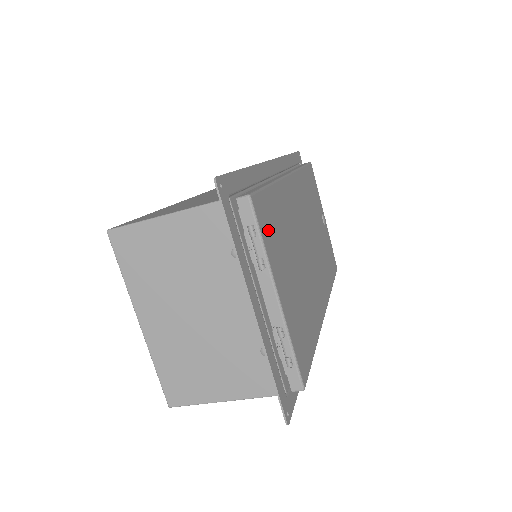
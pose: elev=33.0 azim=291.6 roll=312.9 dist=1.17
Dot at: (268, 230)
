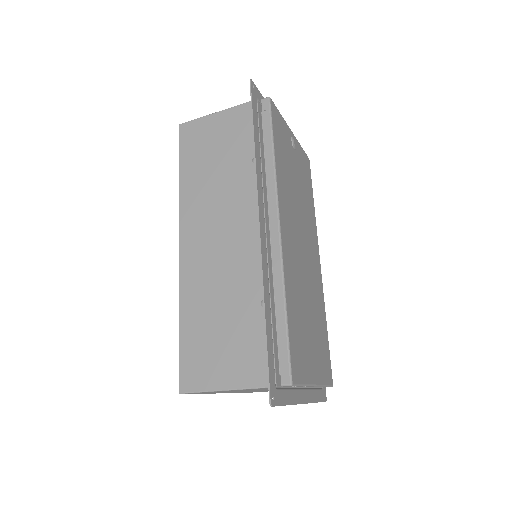
Dot at: (300, 364)
